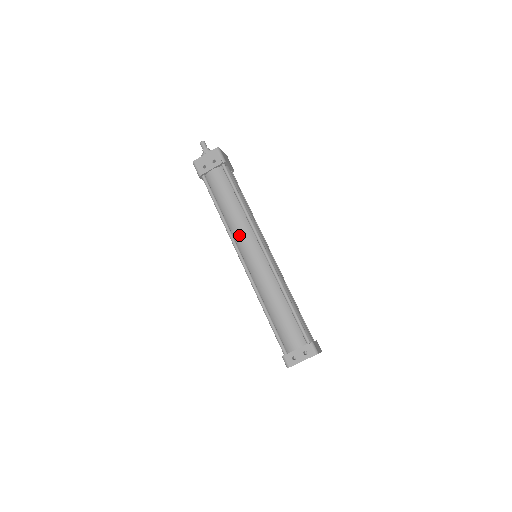
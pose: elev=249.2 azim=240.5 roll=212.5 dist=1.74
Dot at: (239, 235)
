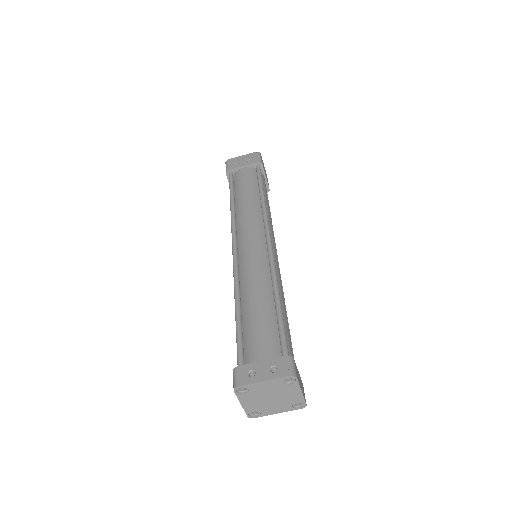
Dot at: (244, 222)
